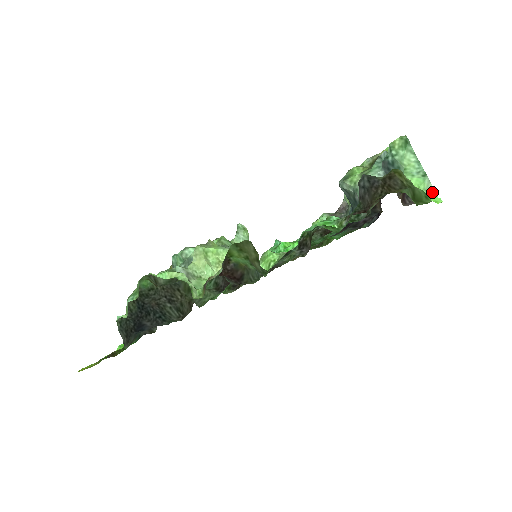
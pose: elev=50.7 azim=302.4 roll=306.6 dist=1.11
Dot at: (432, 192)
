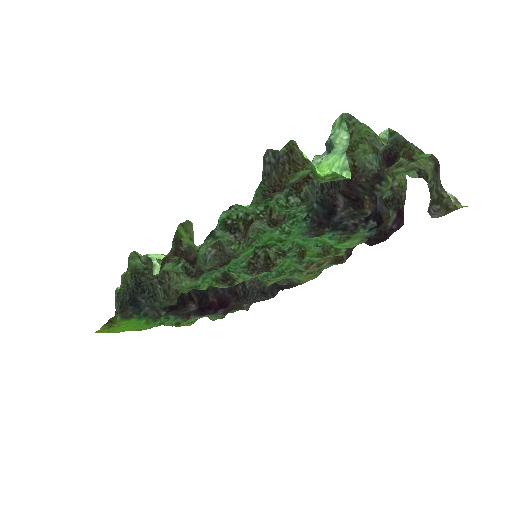
Dot at: (346, 170)
